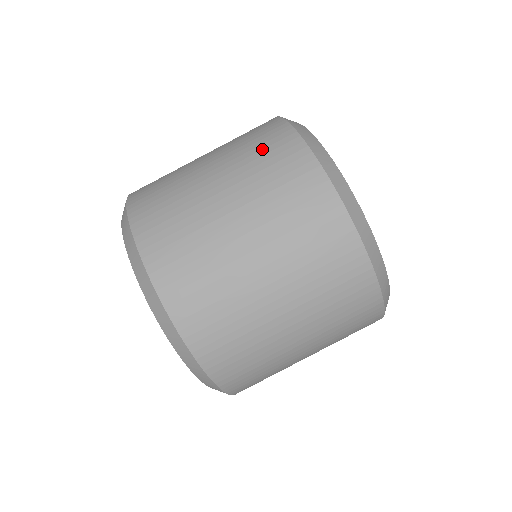
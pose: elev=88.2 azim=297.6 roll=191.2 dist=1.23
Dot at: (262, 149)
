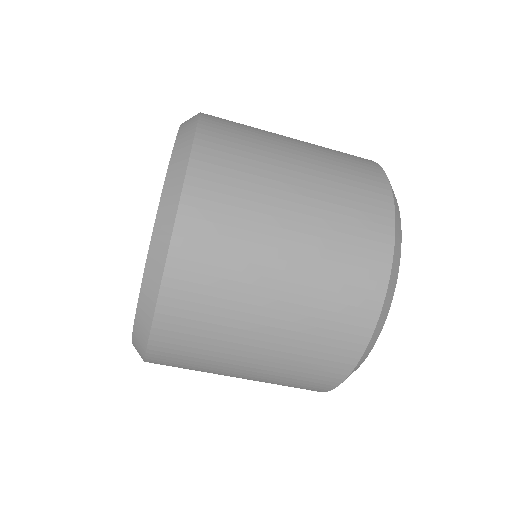
Dot at: (351, 254)
